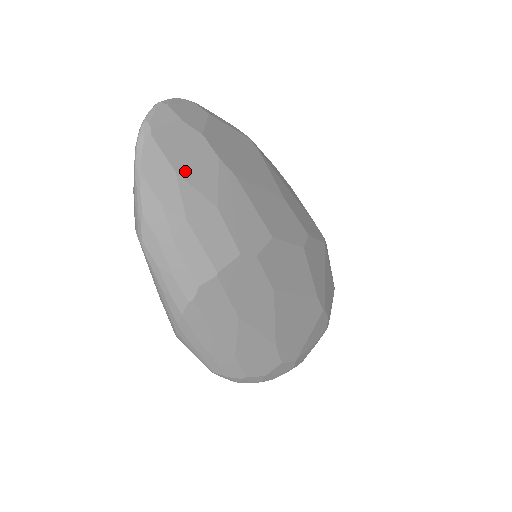
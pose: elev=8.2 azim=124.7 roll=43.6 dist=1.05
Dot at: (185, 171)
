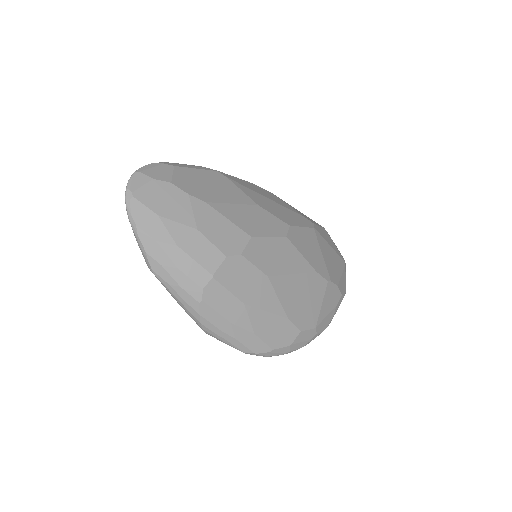
Dot at: (165, 212)
